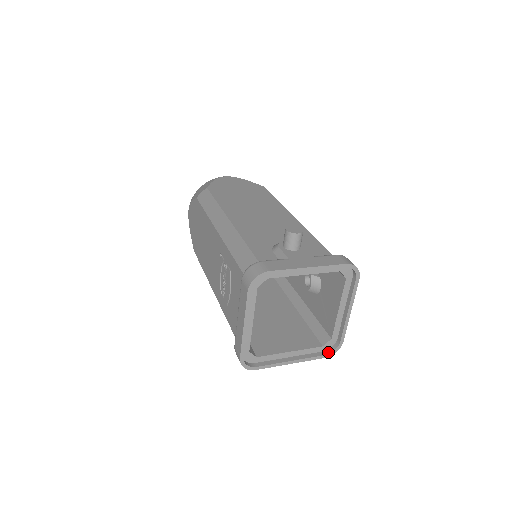
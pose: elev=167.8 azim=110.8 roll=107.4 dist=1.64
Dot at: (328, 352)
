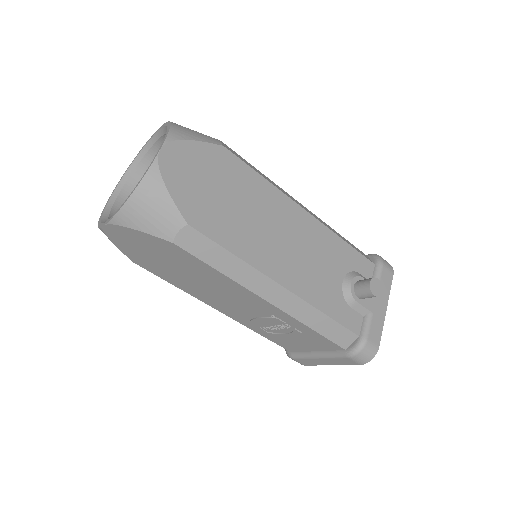
Dot at: occluded
